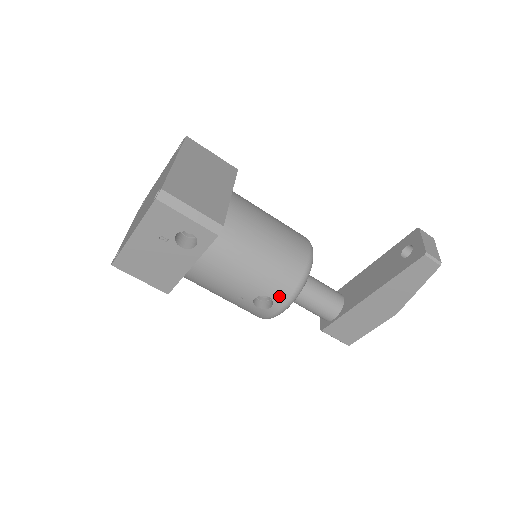
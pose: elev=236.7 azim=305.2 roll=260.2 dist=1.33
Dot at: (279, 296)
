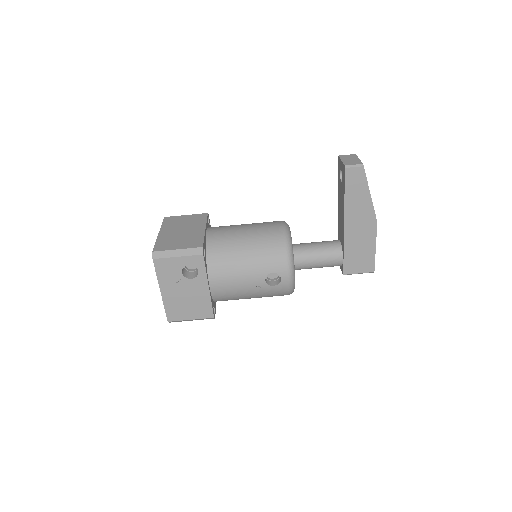
Dot at: (279, 267)
